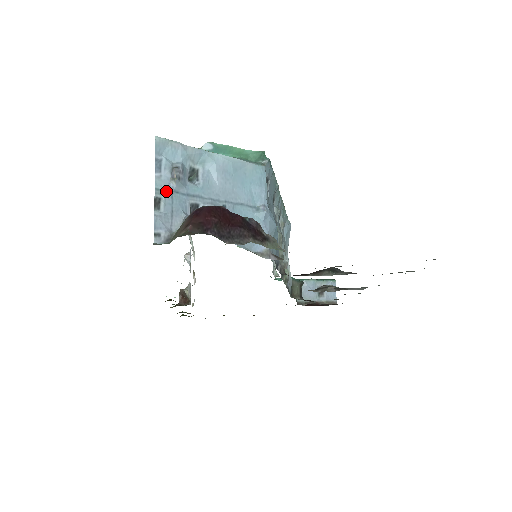
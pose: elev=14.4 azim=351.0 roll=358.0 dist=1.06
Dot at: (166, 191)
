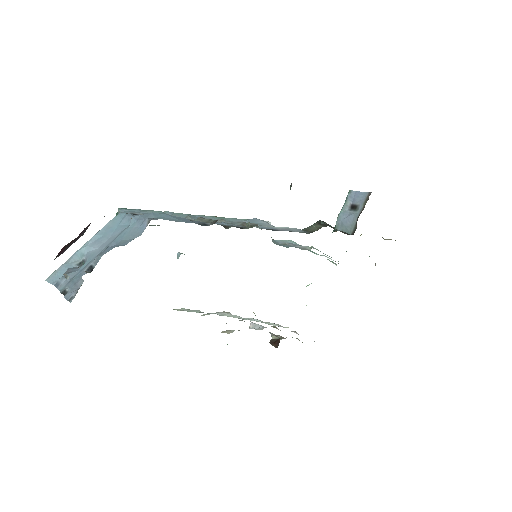
Dot at: (67, 285)
